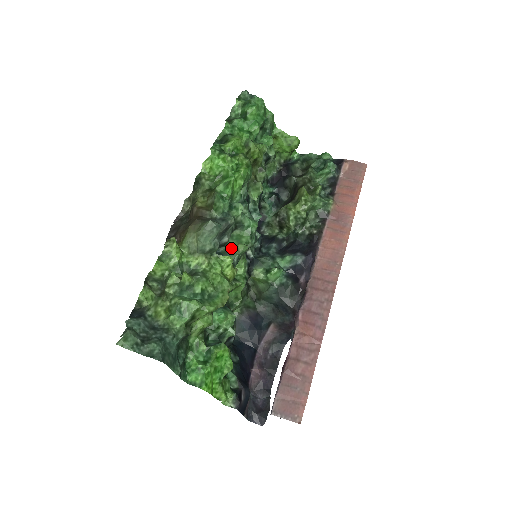
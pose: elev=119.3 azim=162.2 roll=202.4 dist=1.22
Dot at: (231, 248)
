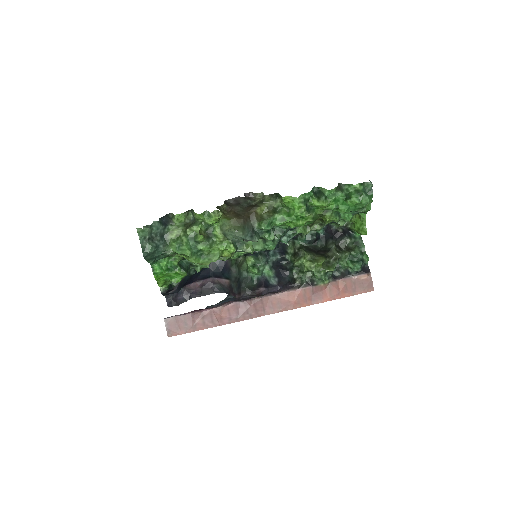
Dot at: (246, 243)
